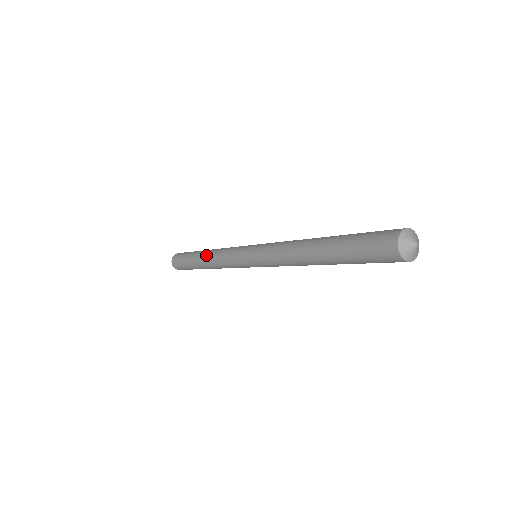
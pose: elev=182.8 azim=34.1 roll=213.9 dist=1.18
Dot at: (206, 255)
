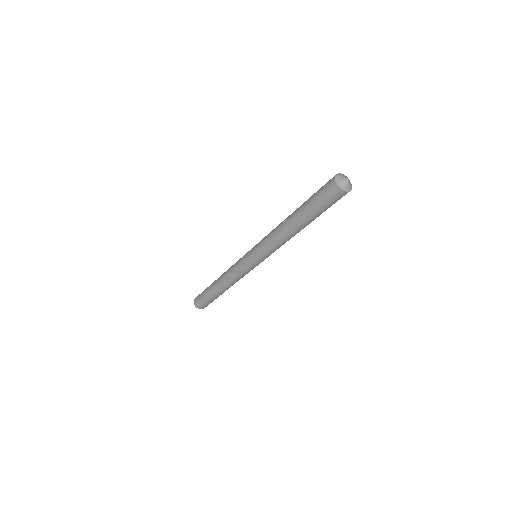
Dot at: (220, 277)
